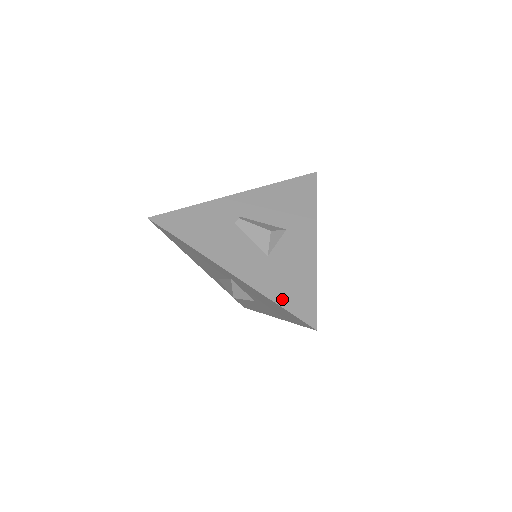
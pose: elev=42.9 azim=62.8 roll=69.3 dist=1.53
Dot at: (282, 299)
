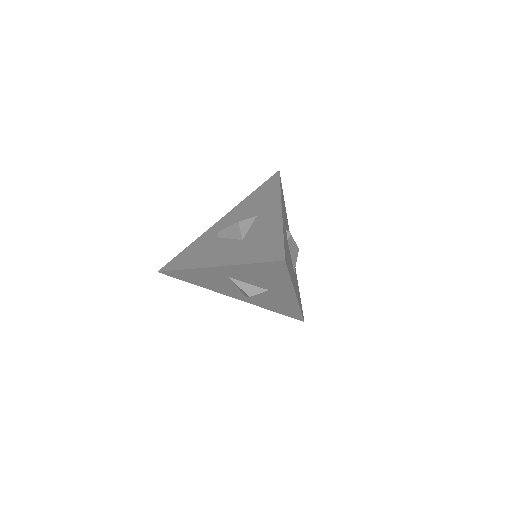
Dot at: (254, 258)
